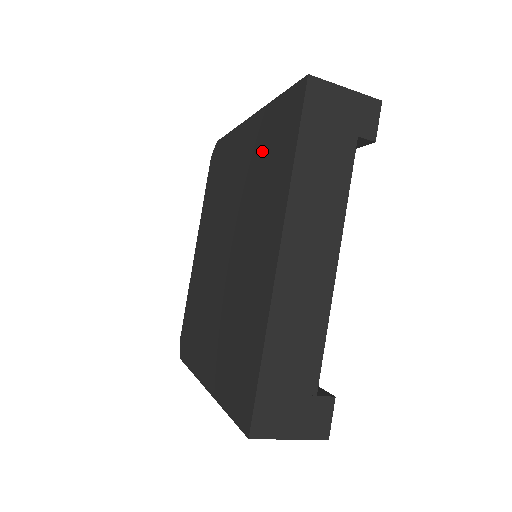
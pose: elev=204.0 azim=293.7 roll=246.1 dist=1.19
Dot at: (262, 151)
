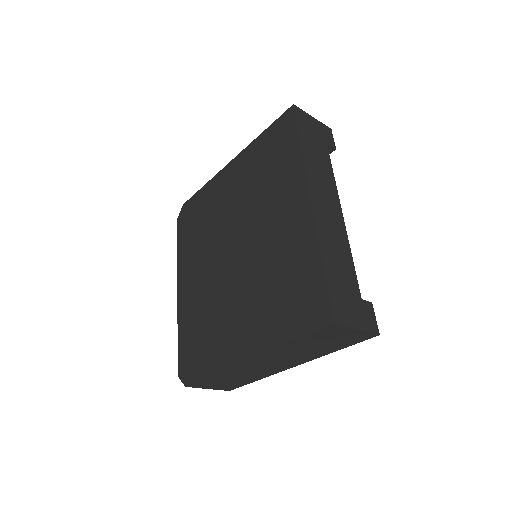
Dot at: (258, 167)
